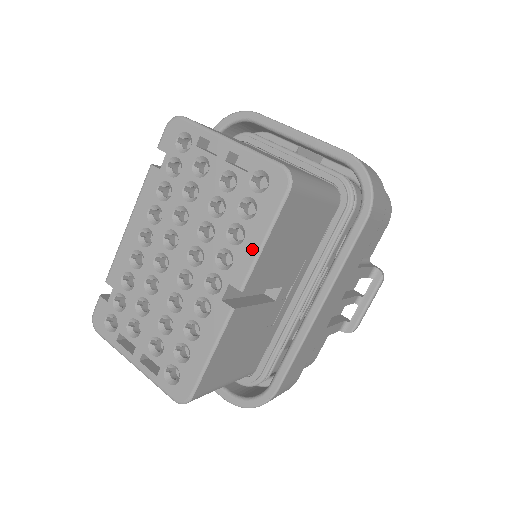
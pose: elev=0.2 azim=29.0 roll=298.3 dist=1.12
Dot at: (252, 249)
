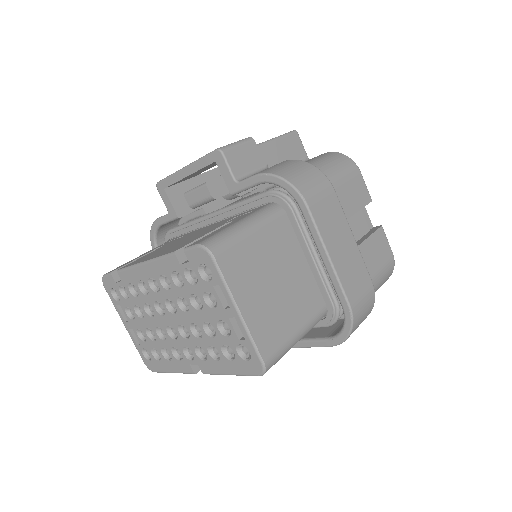
Dot at: (220, 370)
